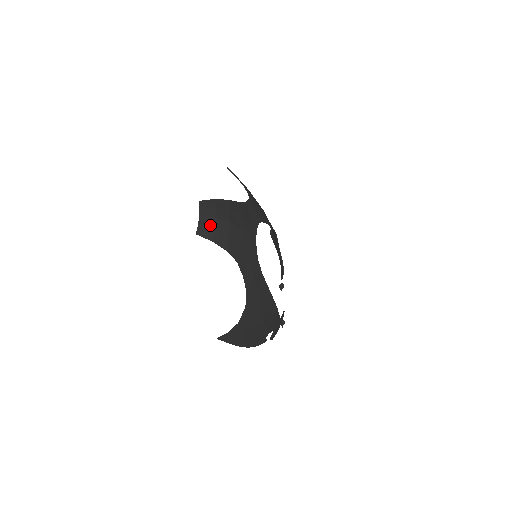
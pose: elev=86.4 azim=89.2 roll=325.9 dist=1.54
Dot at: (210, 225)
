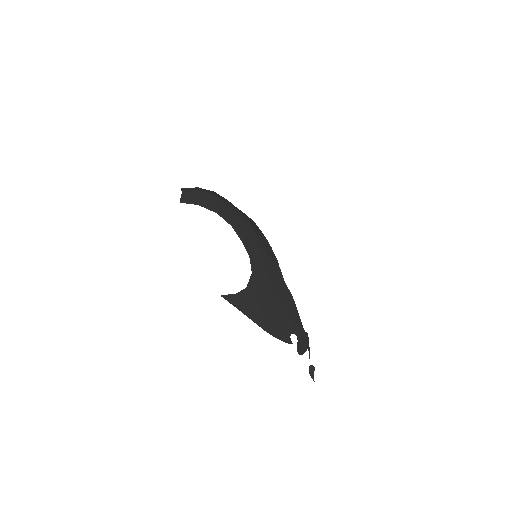
Dot at: (195, 195)
